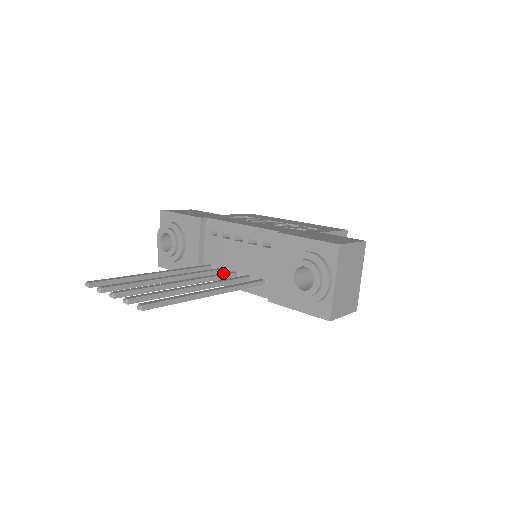
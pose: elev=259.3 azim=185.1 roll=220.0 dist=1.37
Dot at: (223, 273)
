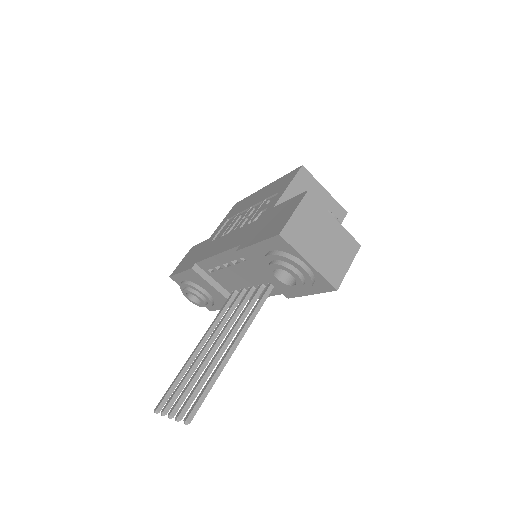
Dot at: (241, 300)
